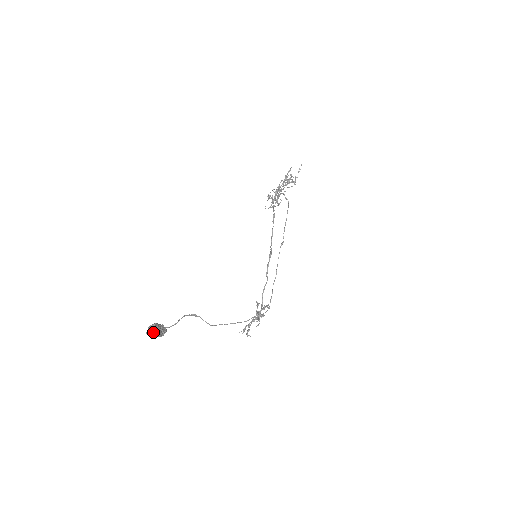
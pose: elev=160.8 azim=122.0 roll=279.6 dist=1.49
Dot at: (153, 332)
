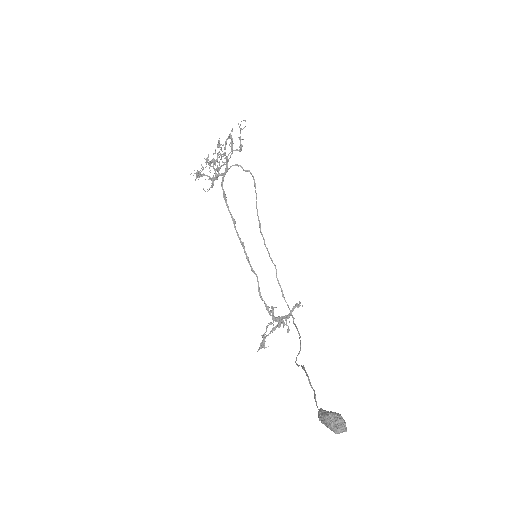
Dot at: (344, 426)
